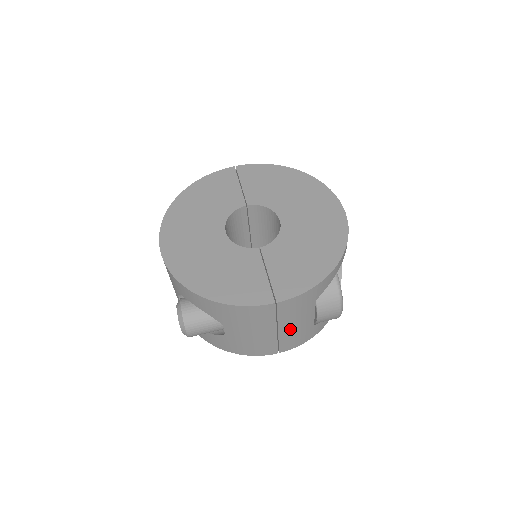
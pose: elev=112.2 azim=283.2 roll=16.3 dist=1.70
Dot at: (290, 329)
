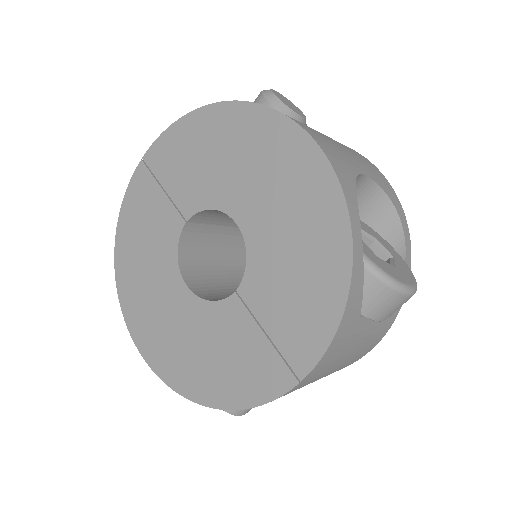
Dot at: (356, 350)
